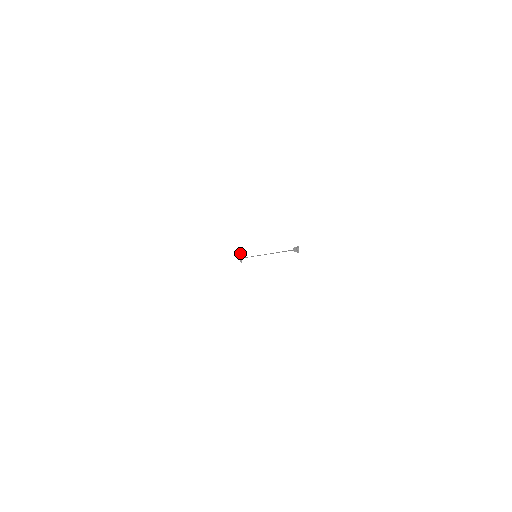
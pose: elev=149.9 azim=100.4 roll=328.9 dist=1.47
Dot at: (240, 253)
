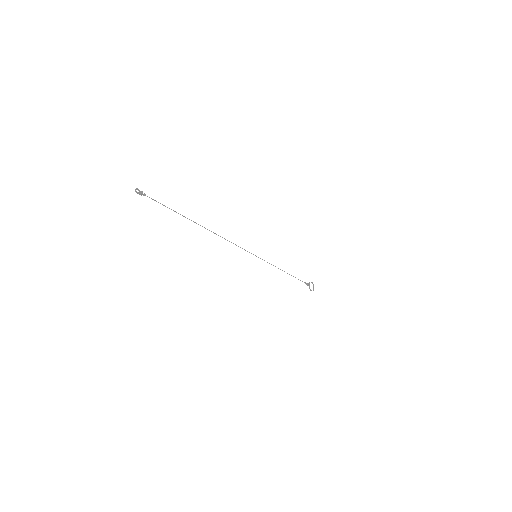
Dot at: occluded
